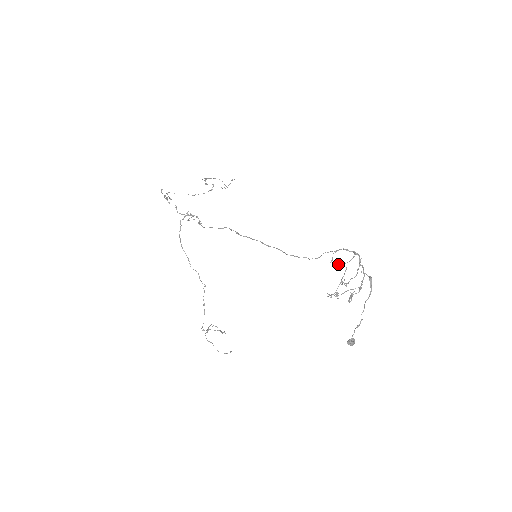
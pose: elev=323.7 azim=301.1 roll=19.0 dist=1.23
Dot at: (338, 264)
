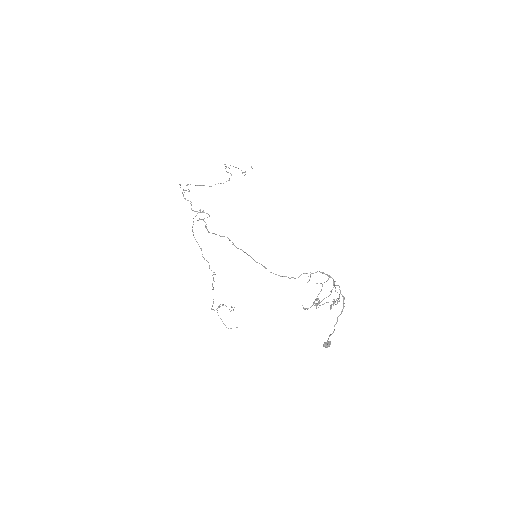
Dot at: occluded
